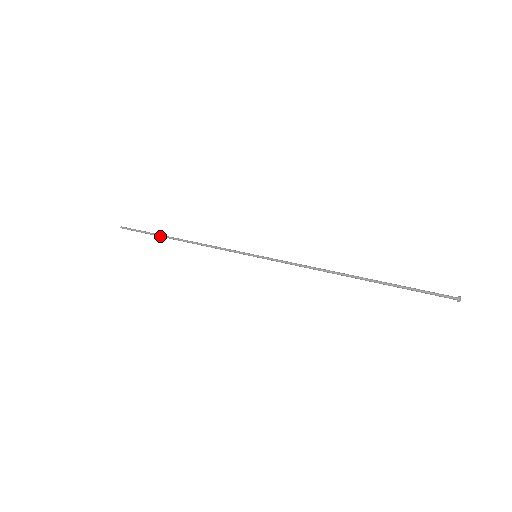
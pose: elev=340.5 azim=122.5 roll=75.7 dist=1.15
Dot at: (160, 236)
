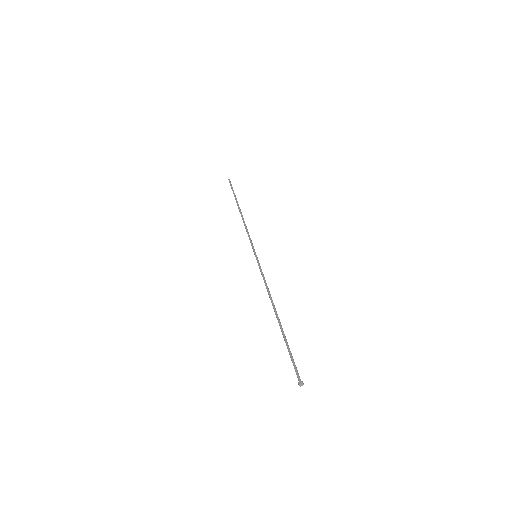
Dot at: (236, 202)
